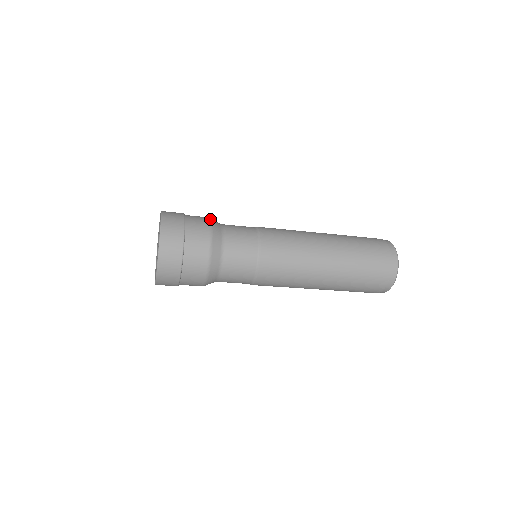
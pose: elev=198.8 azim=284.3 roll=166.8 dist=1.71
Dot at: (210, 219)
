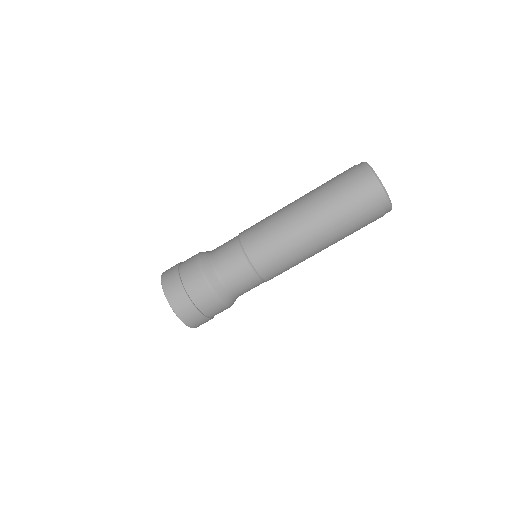
Dot at: occluded
